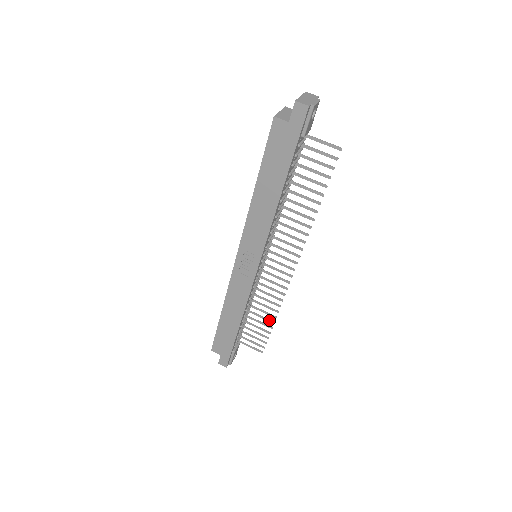
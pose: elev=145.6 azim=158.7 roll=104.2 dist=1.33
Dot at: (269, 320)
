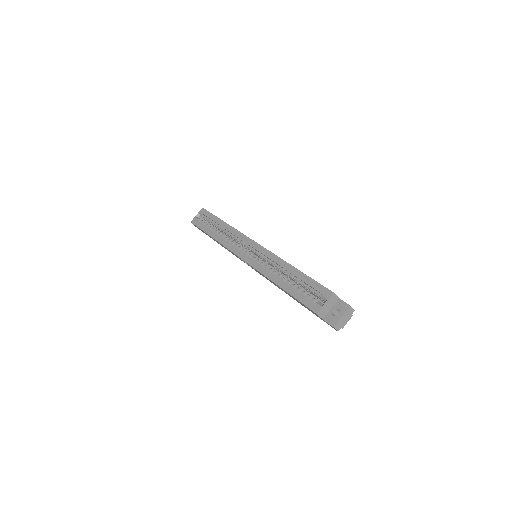
Dot at: occluded
